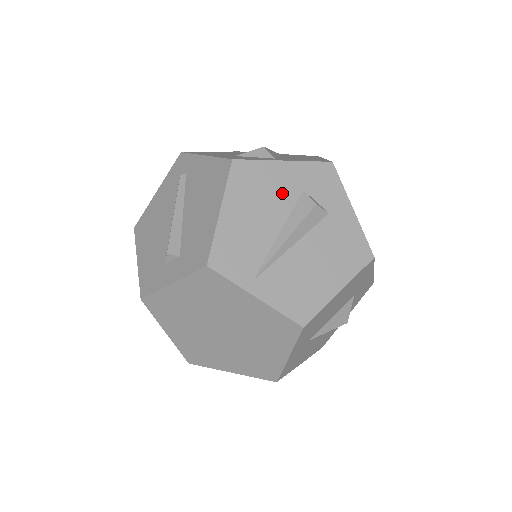
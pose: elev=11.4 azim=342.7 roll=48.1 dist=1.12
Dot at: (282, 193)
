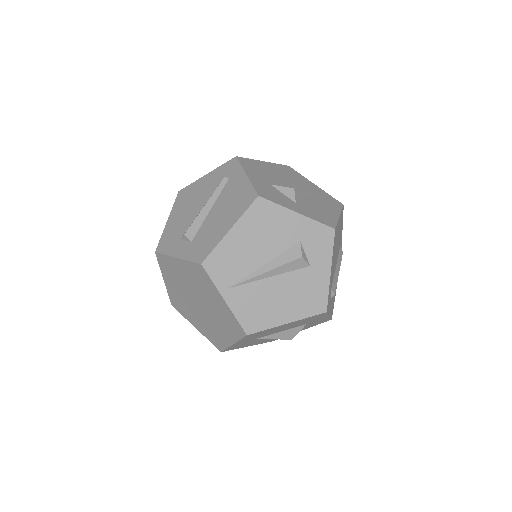
Dot at: (283, 236)
